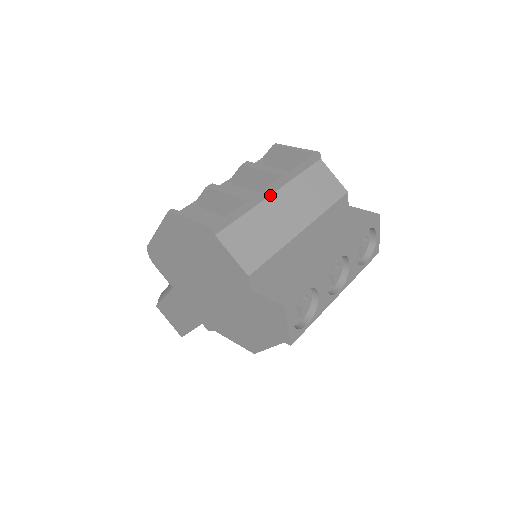
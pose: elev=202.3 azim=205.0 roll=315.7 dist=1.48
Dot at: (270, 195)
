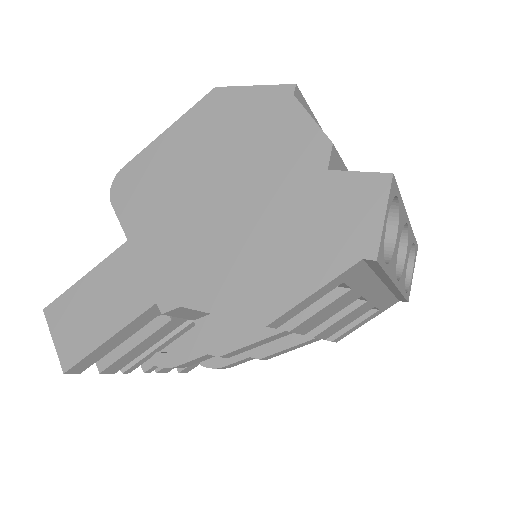
Dot at: occluded
